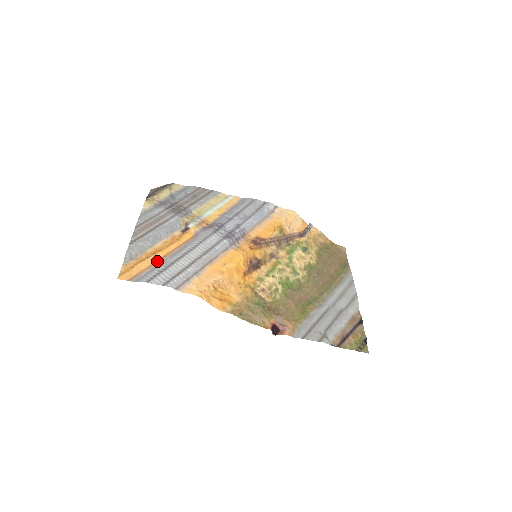
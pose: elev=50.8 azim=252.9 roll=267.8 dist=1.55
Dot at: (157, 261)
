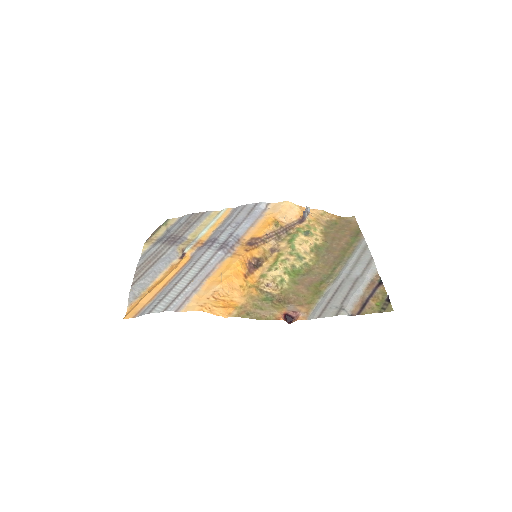
Dot at: (158, 292)
